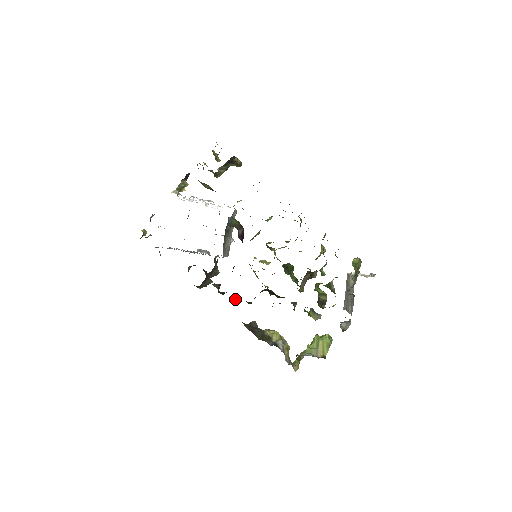
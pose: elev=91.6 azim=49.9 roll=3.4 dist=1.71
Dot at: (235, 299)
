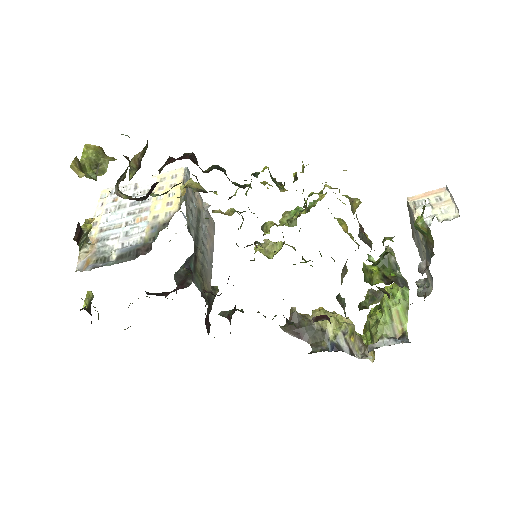
Dot at: occluded
